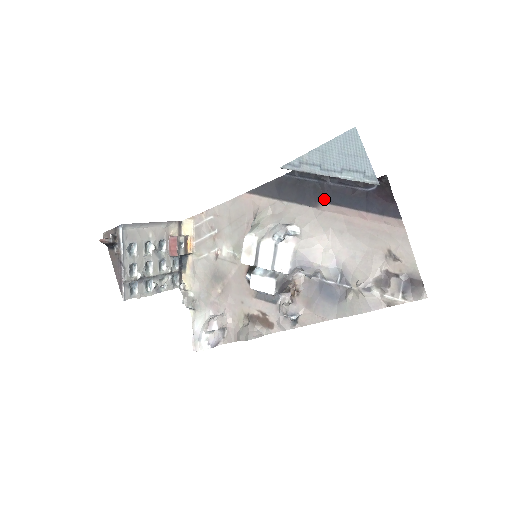
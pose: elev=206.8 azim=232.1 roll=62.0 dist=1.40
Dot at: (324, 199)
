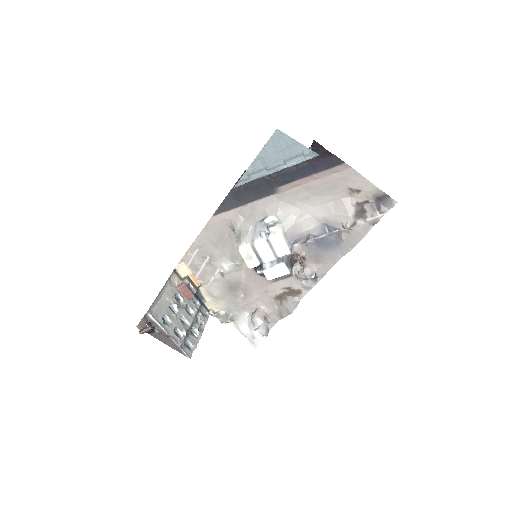
Dot at: (278, 184)
